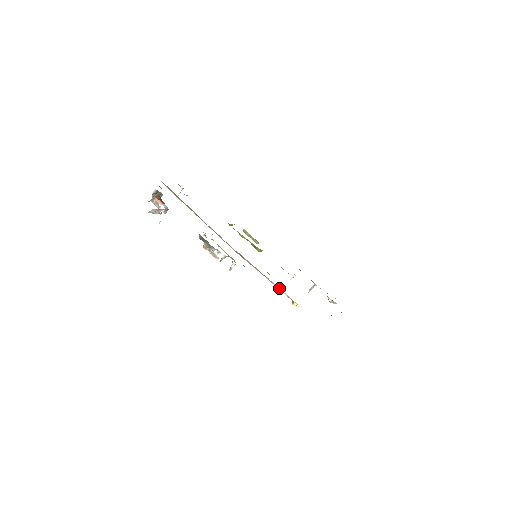
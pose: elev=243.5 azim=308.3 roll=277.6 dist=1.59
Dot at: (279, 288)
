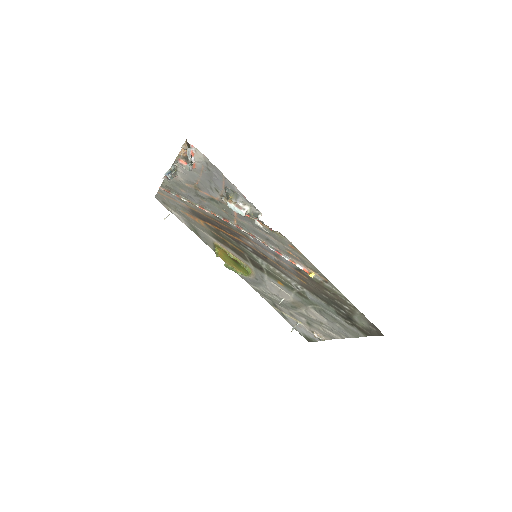
Dot at: (294, 262)
